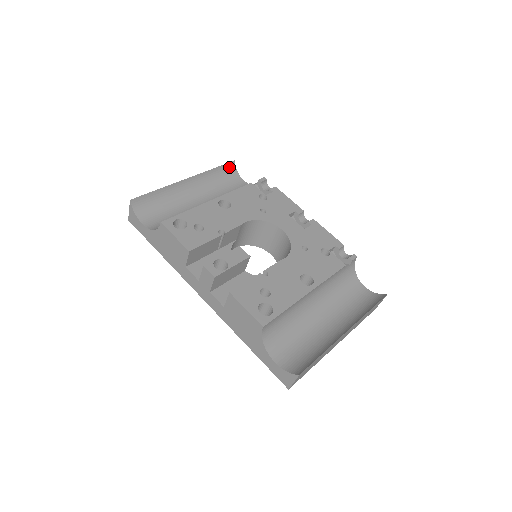
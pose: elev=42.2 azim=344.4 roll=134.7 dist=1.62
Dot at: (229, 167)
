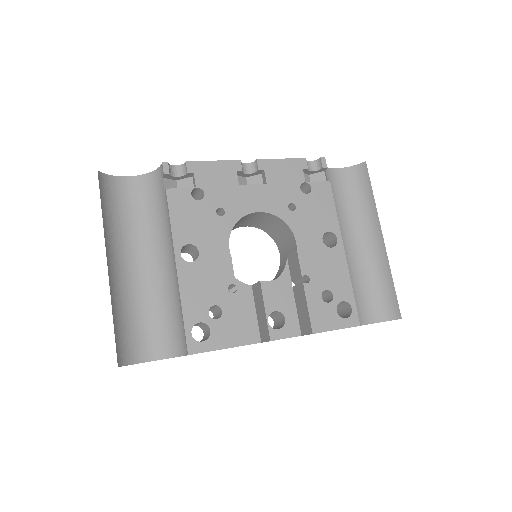
Dot at: (102, 185)
